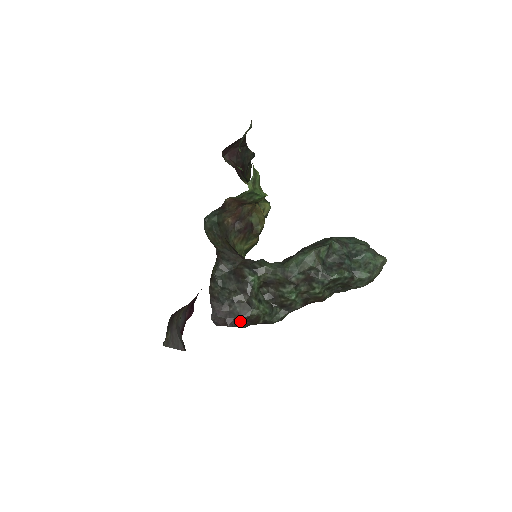
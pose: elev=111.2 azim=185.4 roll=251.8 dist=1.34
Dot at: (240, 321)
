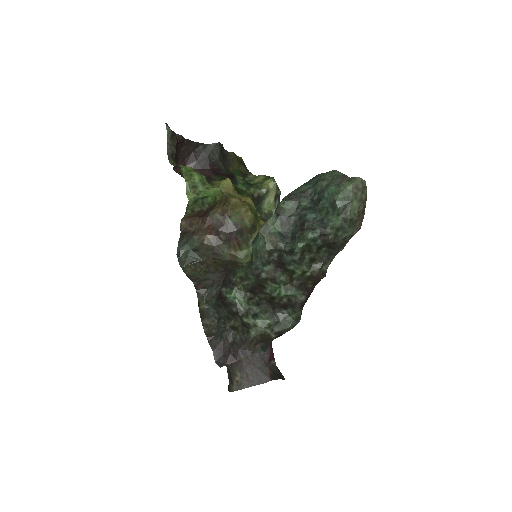
Dot at: (247, 348)
